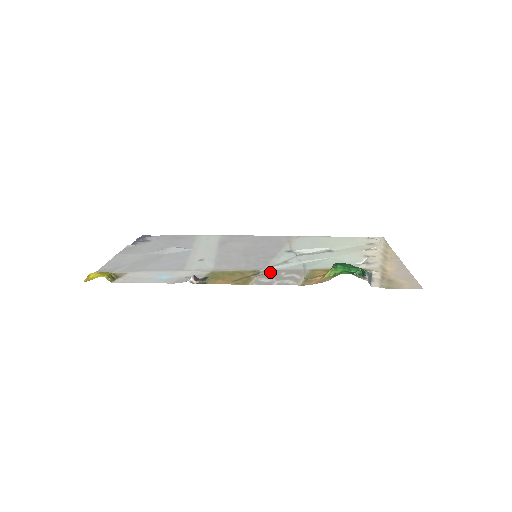
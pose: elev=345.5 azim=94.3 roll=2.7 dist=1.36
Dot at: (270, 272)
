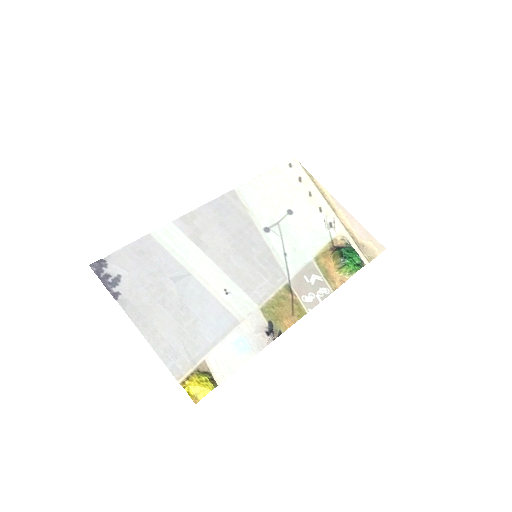
Dot at: (297, 282)
